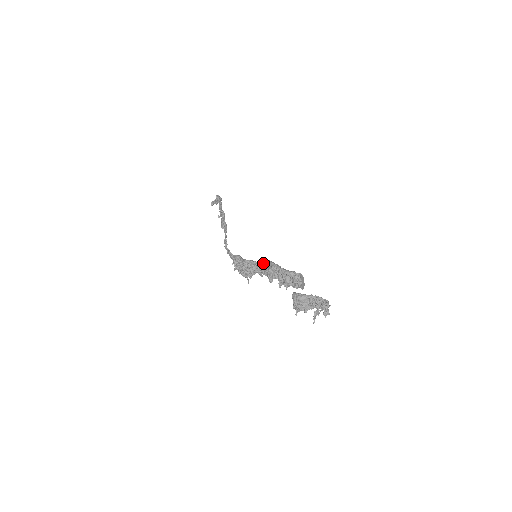
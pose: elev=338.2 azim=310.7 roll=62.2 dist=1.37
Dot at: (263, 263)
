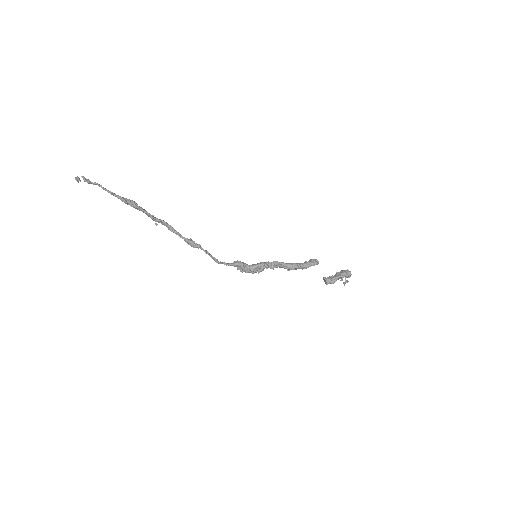
Dot at: (277, 266)
